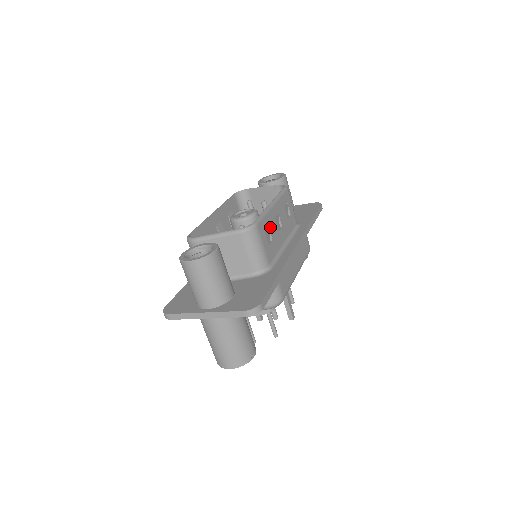
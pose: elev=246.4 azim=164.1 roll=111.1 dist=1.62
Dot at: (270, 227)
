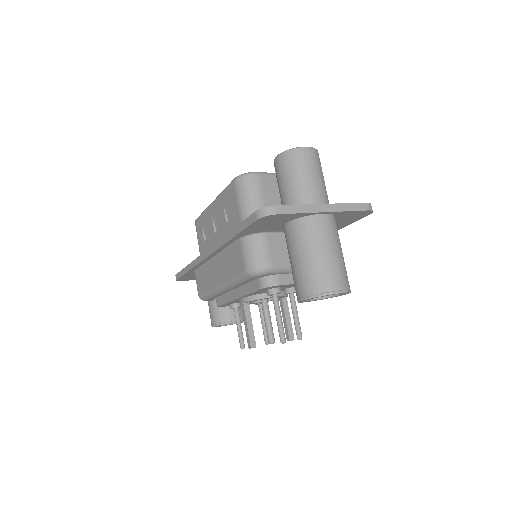
Dot at: occluded
